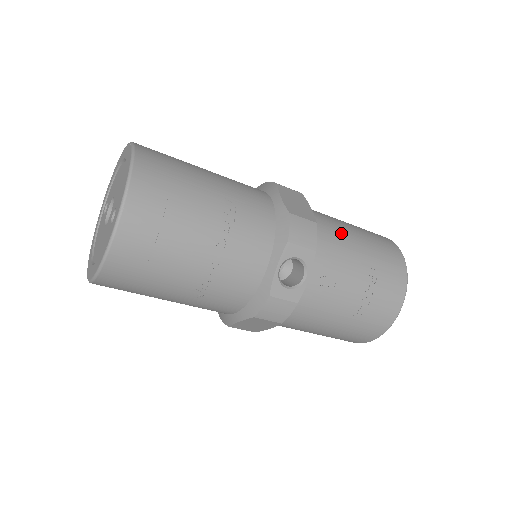
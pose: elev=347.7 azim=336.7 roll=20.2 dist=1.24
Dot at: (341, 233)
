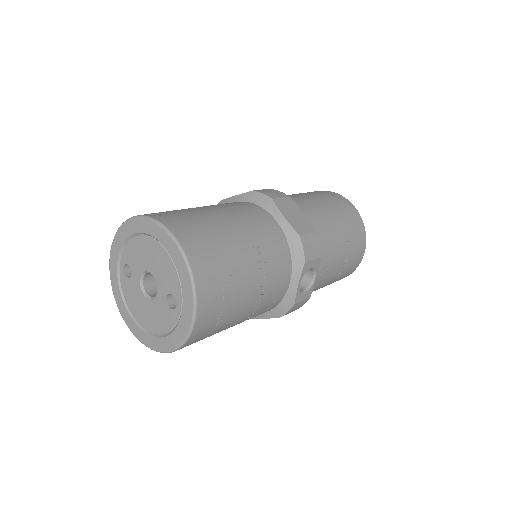
Dot at: (324, 221)
